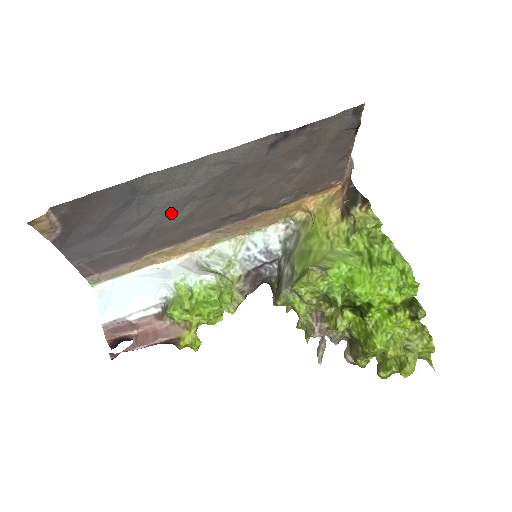
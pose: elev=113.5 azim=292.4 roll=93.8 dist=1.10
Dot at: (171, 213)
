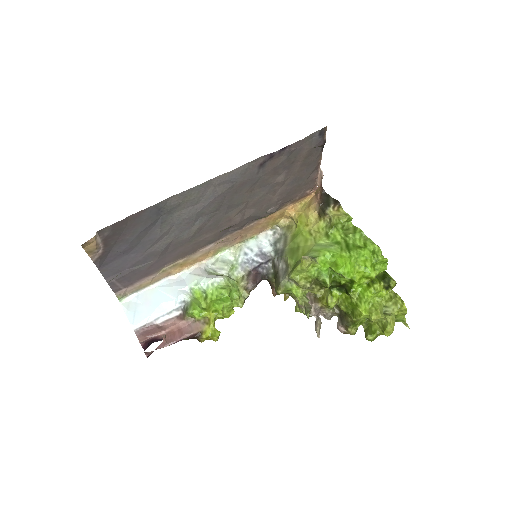
Dot at: (185, 228)
